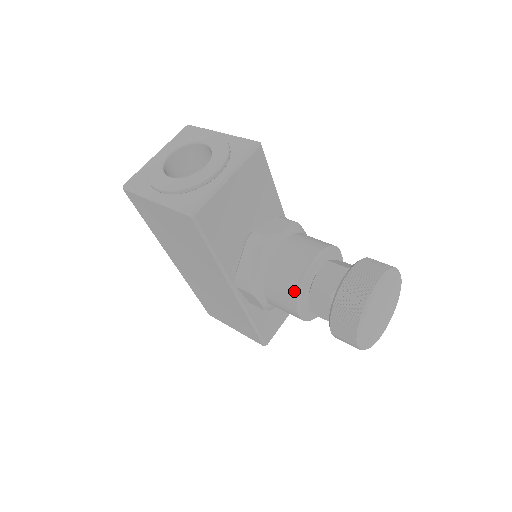
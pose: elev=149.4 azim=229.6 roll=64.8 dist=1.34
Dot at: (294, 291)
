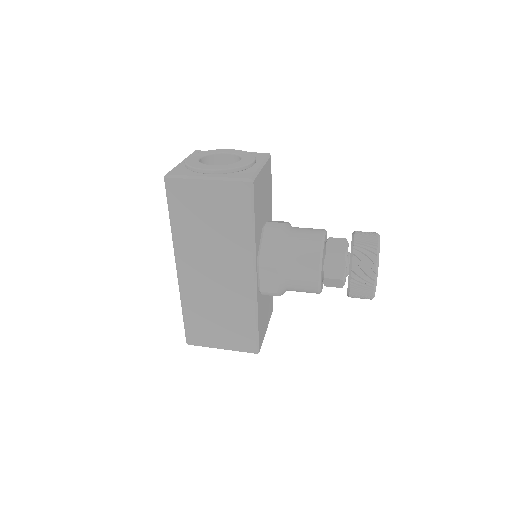
Dot at: (316, 255)
